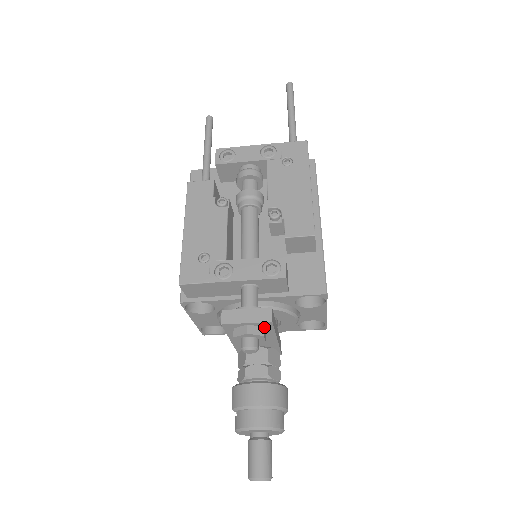
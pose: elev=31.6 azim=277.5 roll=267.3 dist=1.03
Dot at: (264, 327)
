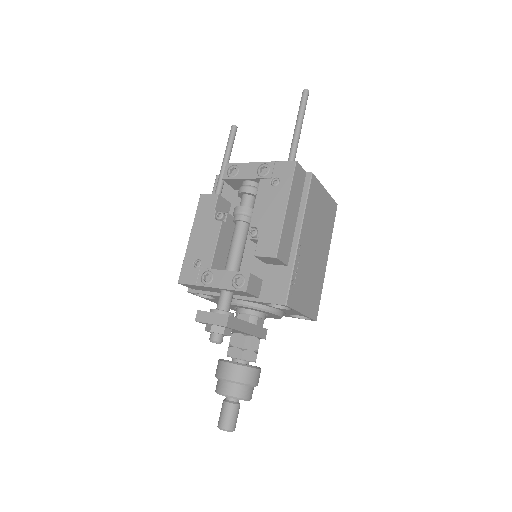
Dot at: (226, 327)
